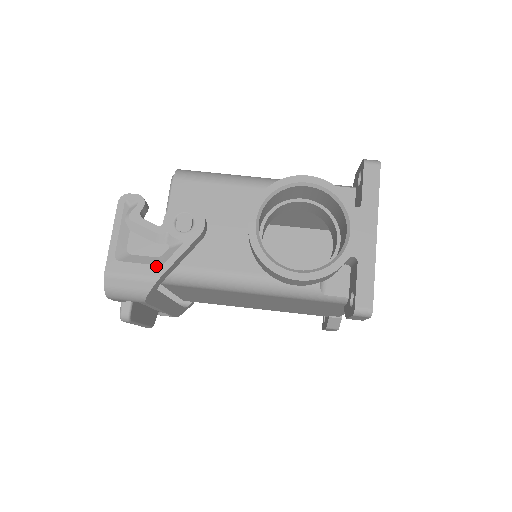
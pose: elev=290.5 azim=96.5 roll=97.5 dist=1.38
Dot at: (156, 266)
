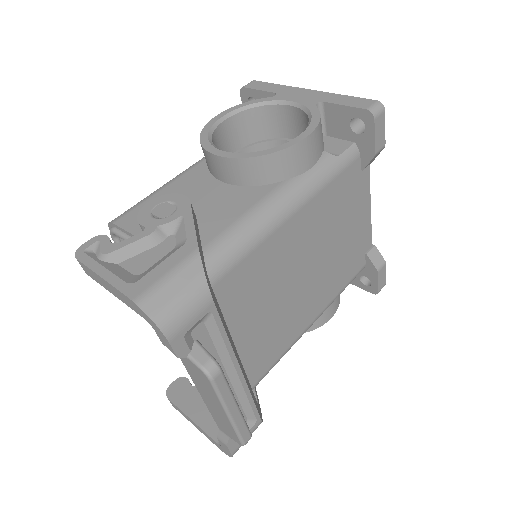
Dot at: (182, 247)
